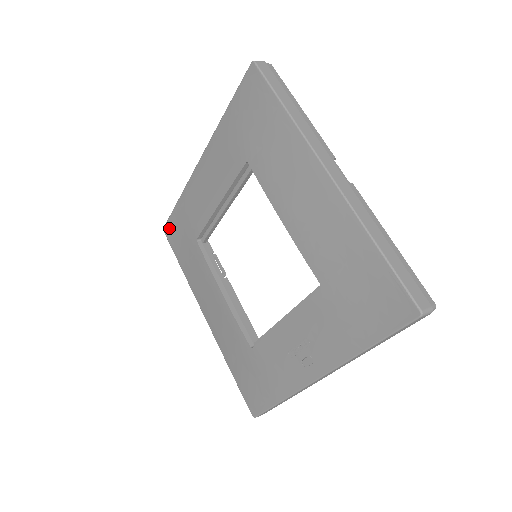
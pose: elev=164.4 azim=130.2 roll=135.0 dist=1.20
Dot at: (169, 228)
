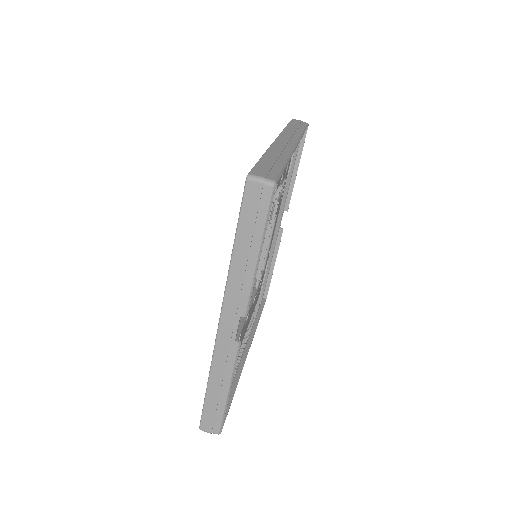
Dot at: occluded
